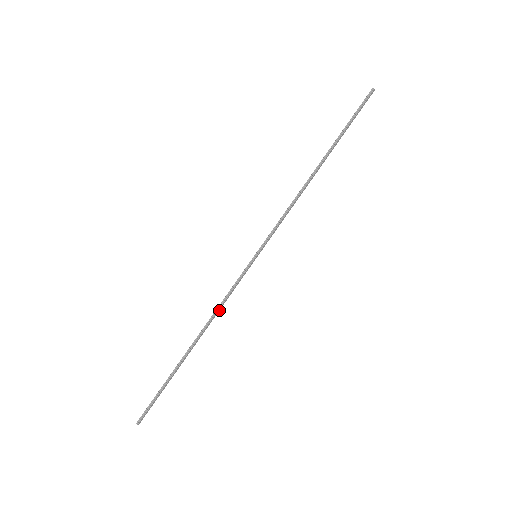
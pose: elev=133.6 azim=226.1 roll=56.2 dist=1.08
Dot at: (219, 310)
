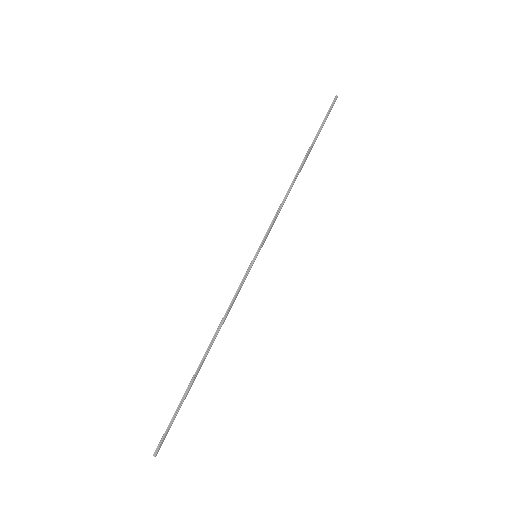
Dot at: (227, 315)
